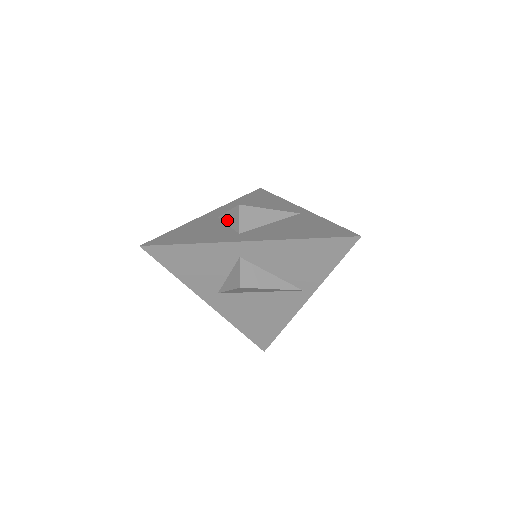
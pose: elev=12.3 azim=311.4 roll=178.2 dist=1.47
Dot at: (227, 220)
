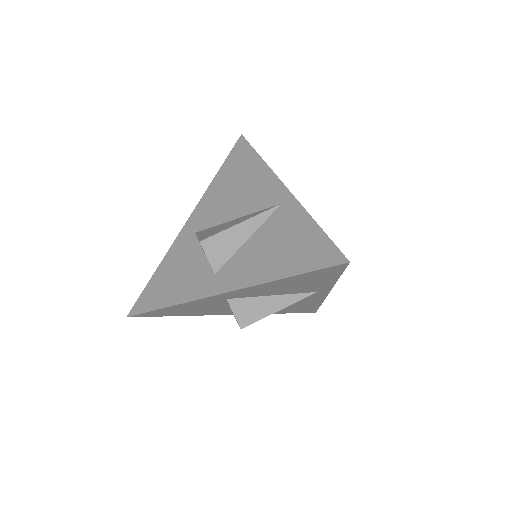
Dot at: (201, 247)
